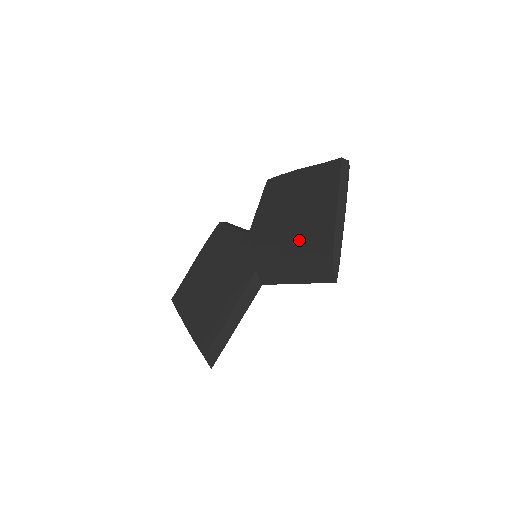
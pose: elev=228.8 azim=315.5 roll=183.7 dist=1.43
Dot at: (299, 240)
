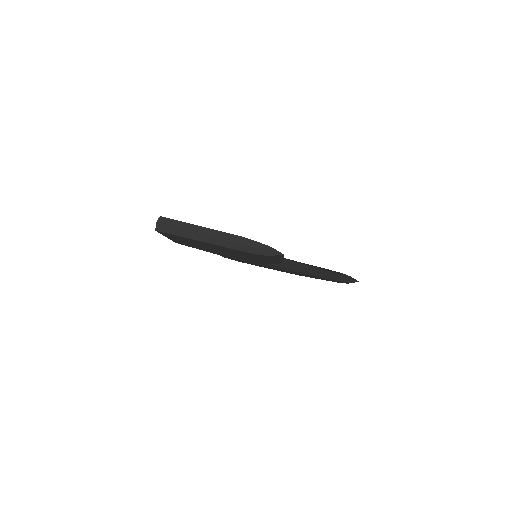
Dot at: occluded
